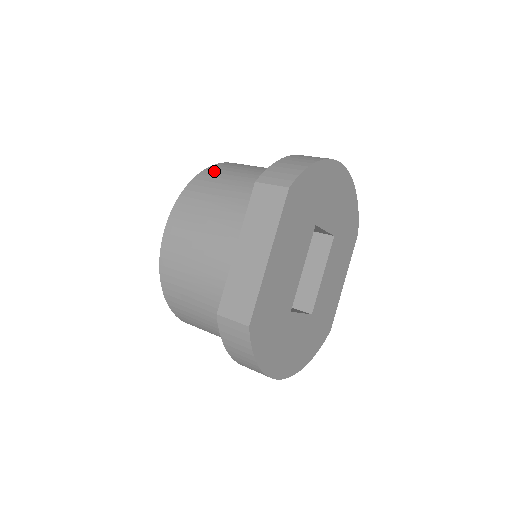
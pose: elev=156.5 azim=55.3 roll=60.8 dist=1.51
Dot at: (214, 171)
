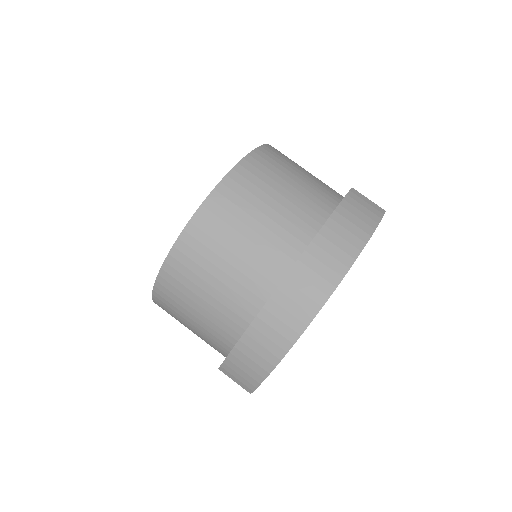
Dot at: (168, 289)
